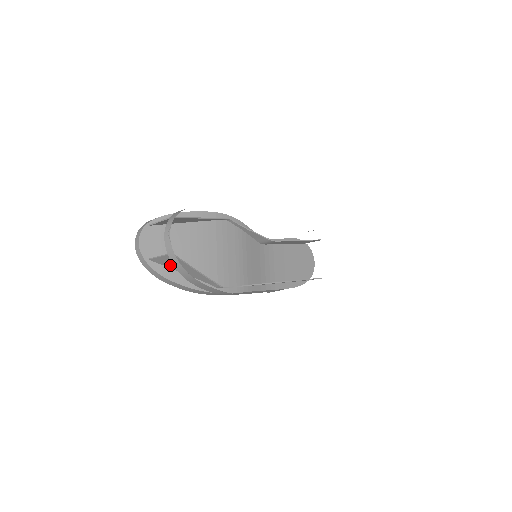
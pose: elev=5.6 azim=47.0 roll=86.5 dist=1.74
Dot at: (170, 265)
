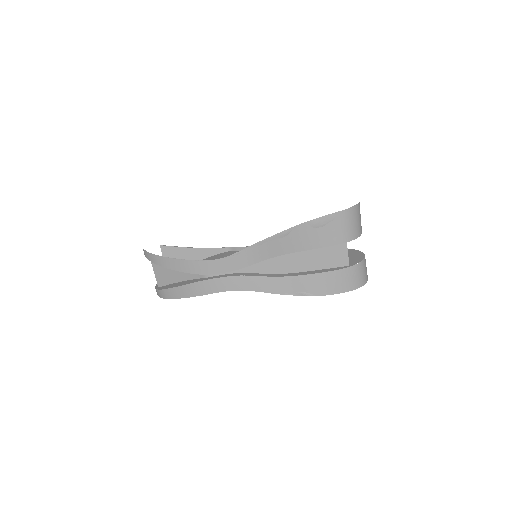
Dot at: (167, 278)
